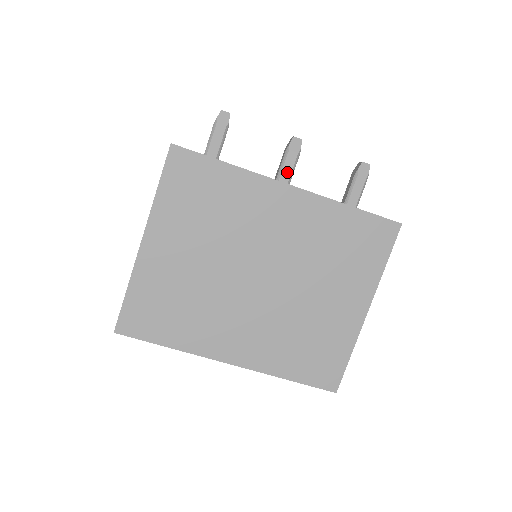
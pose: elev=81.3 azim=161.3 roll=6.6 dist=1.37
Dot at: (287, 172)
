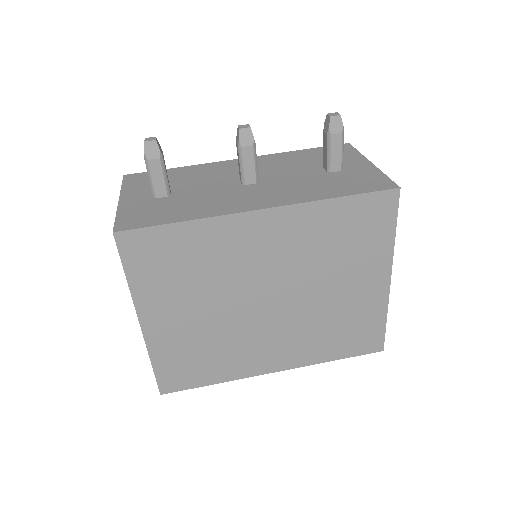
Dot at: (250, 171)
